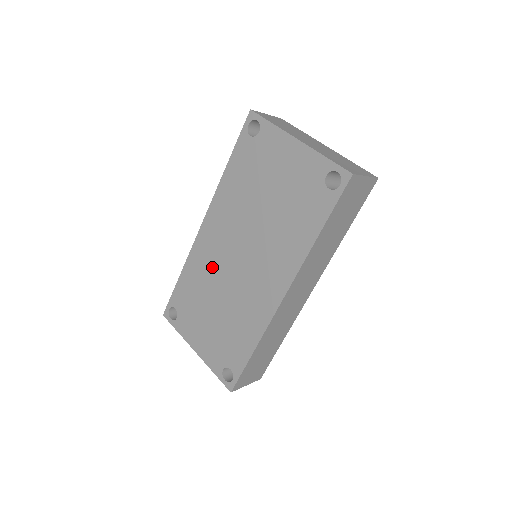
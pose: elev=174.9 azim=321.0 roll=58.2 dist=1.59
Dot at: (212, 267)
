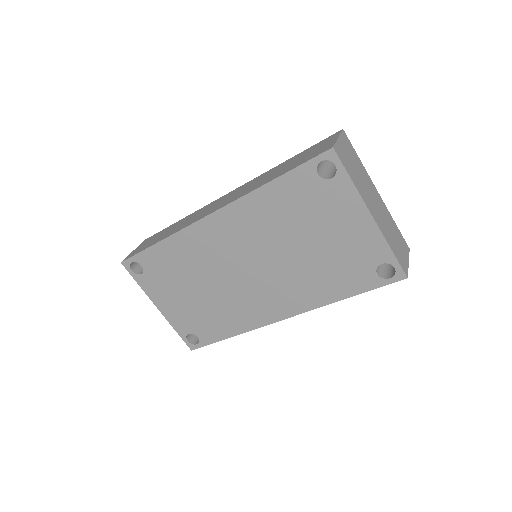
Dot at: (208, 258)
